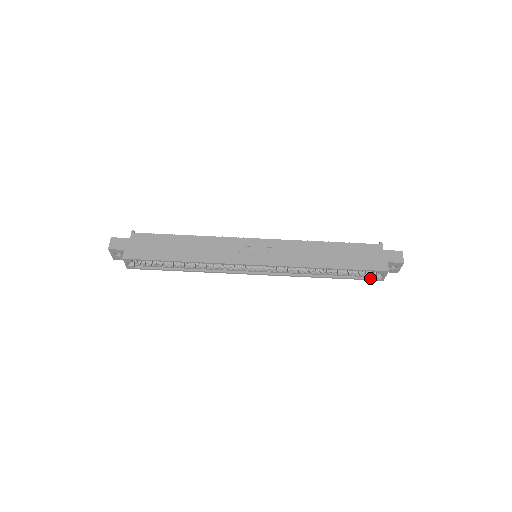
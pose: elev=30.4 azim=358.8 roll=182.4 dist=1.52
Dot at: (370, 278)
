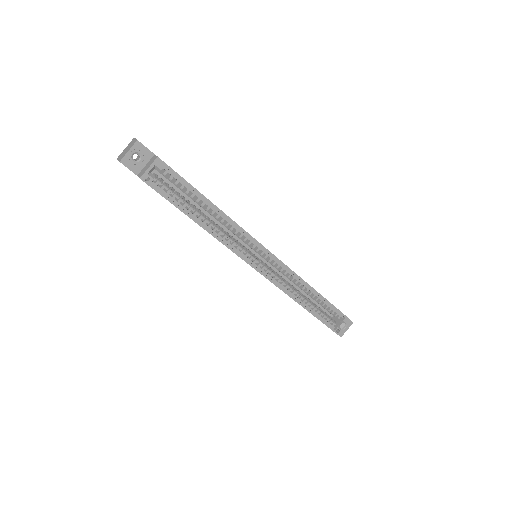
Dot at: (332, 327)
